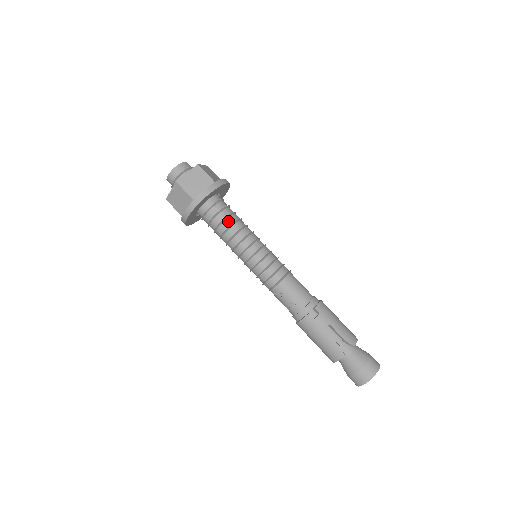
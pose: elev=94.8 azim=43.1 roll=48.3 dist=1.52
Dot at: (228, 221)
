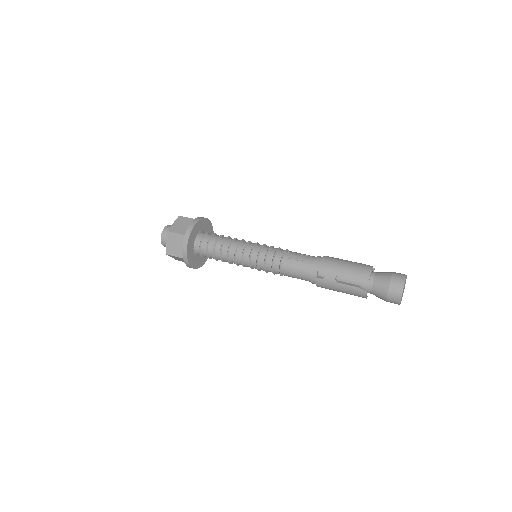
Dot at: occluded
